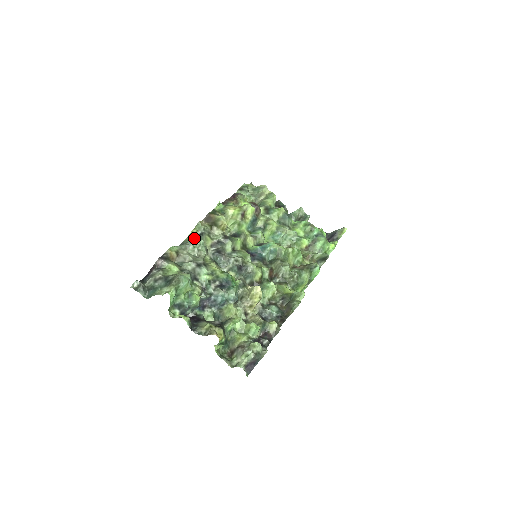
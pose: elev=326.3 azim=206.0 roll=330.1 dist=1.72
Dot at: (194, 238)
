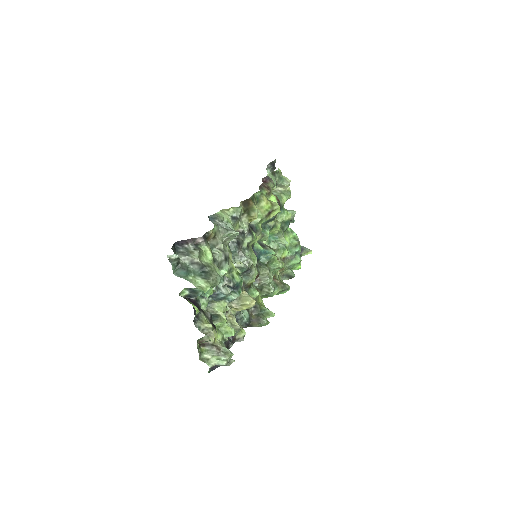
Dot at: (228, 218)
